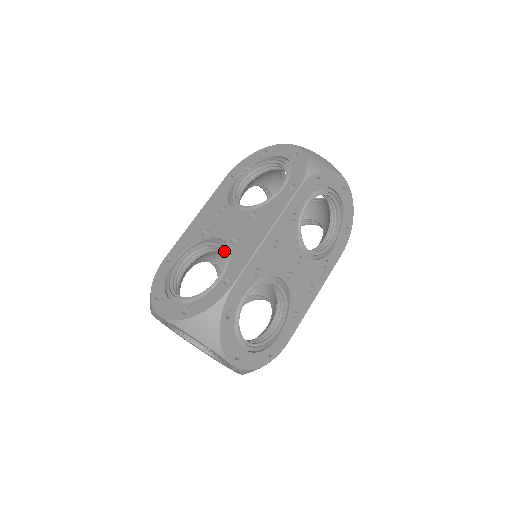
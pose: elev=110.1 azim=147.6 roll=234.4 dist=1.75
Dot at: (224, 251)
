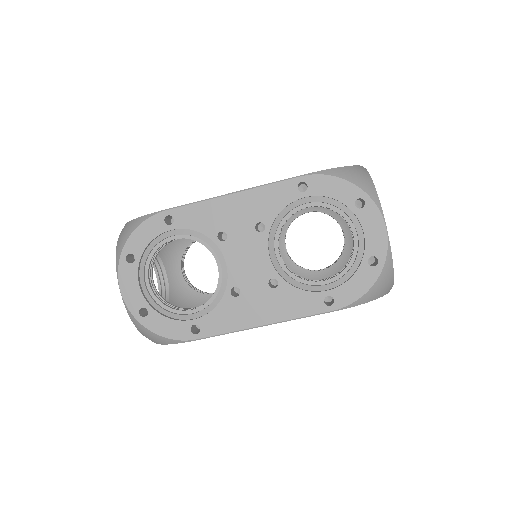
Dot at: (219, 287)
